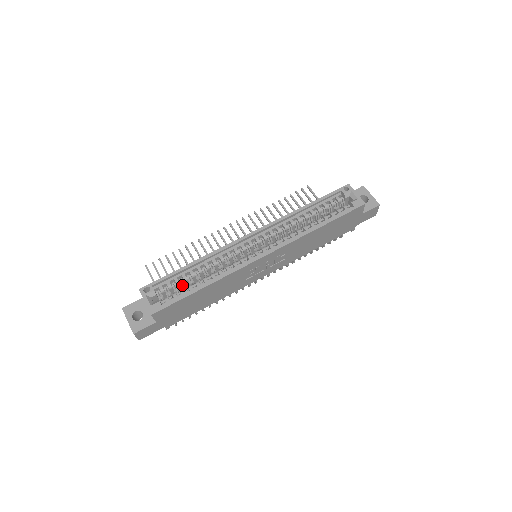
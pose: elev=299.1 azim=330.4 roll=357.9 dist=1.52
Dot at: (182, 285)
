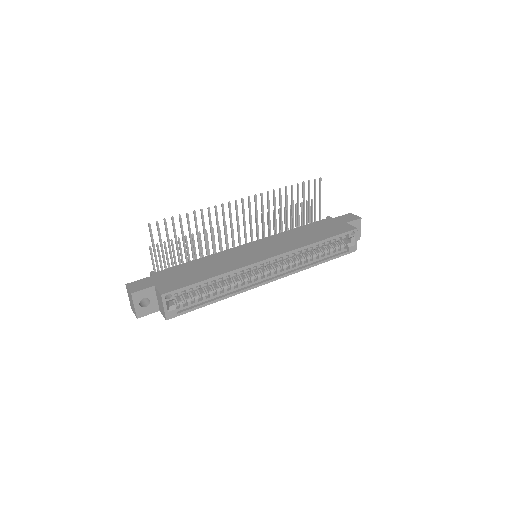
Dot at: occluded
